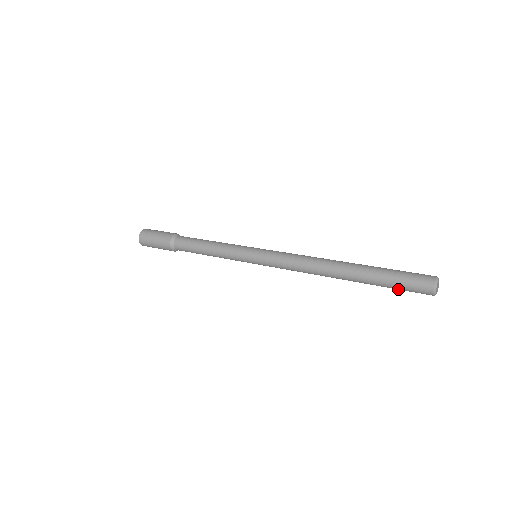
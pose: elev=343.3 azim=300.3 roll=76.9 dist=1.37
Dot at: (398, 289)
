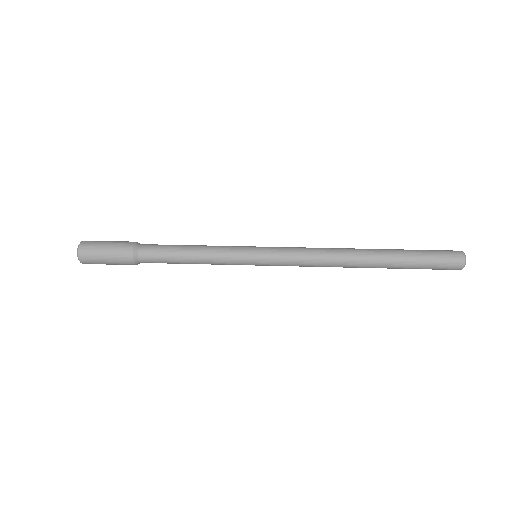
Dot at: (428, 264)
